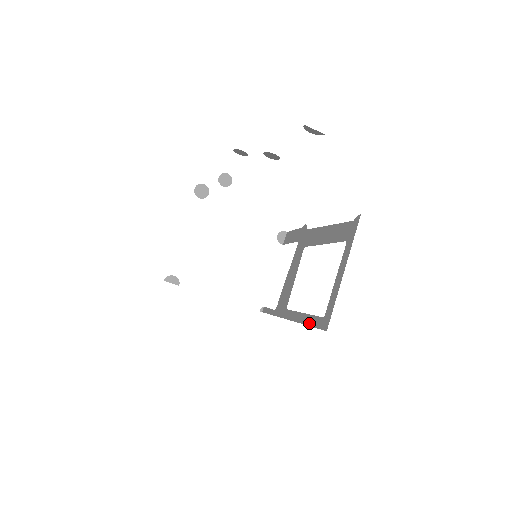
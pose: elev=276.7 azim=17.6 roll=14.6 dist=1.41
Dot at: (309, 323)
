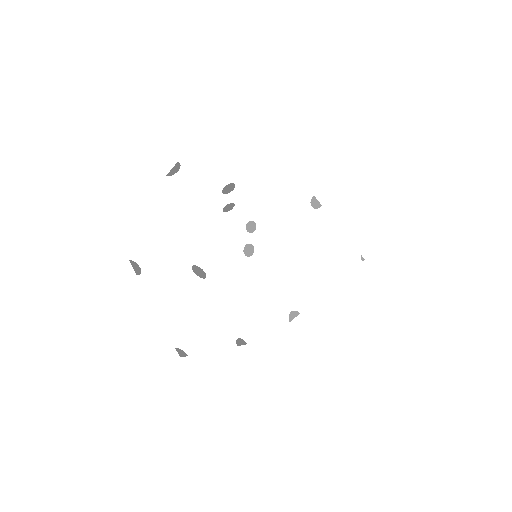
Dot at: occluded
